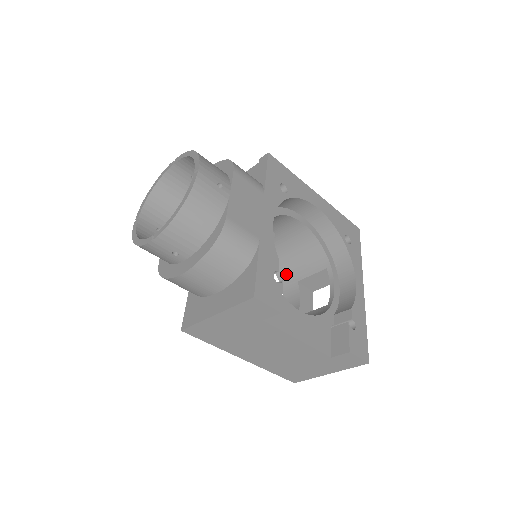
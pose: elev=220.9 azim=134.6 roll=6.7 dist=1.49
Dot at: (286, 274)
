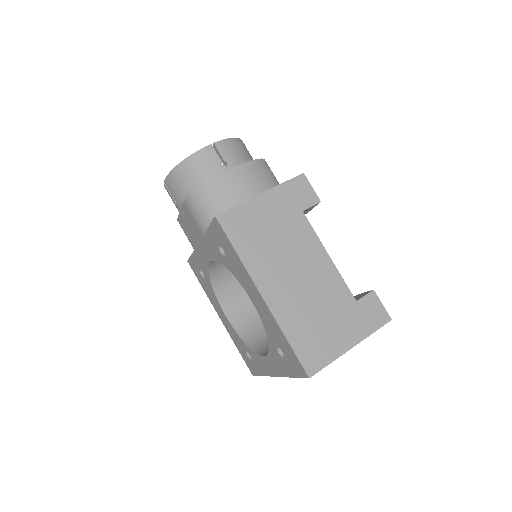
Dot at: (259, 340)
